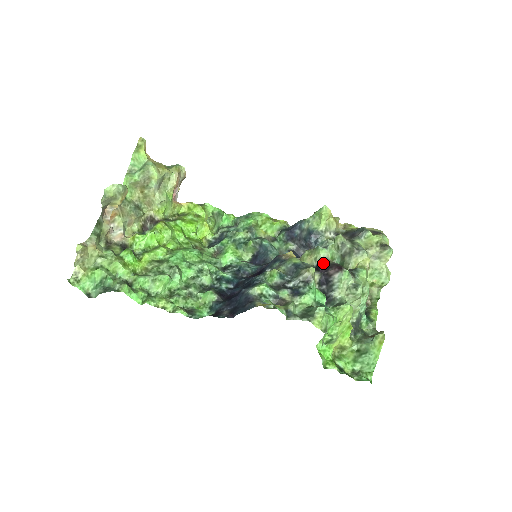
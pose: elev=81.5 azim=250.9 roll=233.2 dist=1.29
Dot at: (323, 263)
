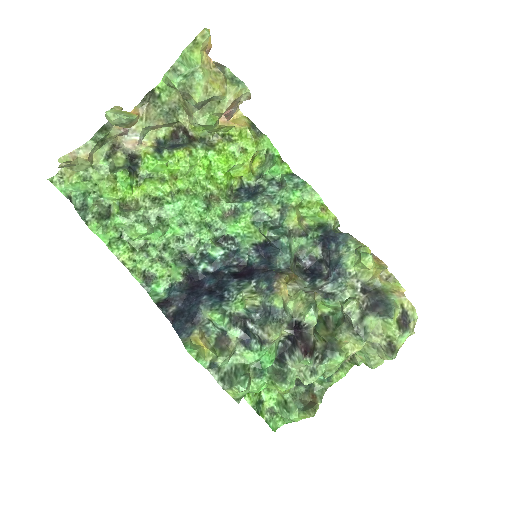
Dot at: (302, 327)
